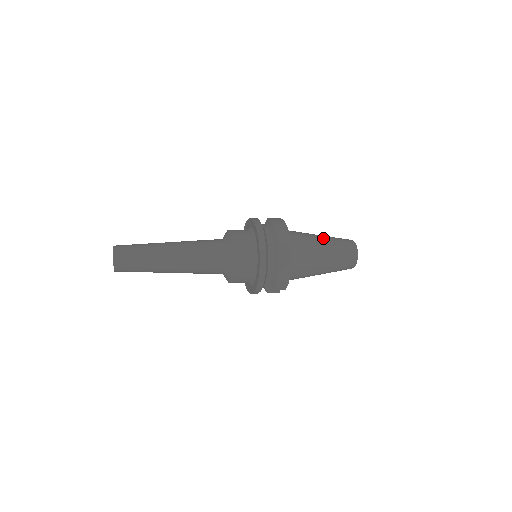
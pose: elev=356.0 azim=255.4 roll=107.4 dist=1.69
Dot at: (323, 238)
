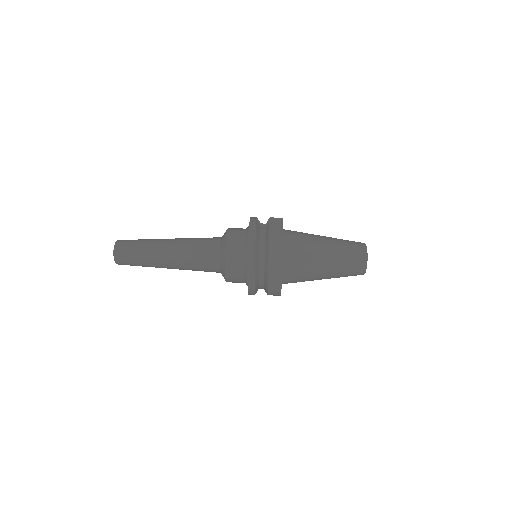
Dot at: (328, 249)
